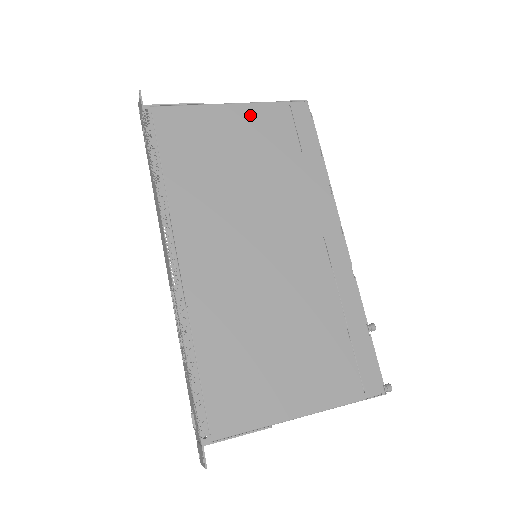
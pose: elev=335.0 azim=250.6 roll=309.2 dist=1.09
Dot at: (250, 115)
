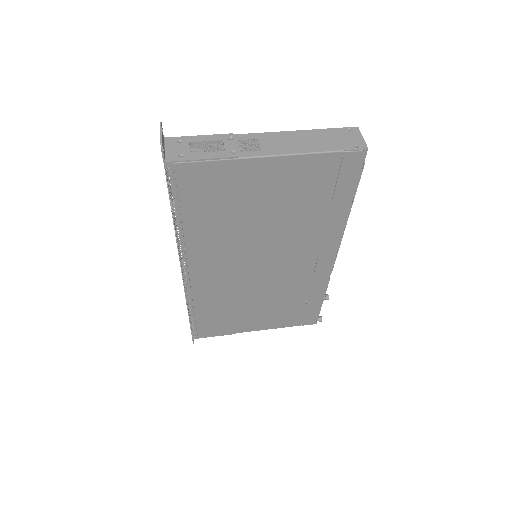
Dot at: (289, 168)
